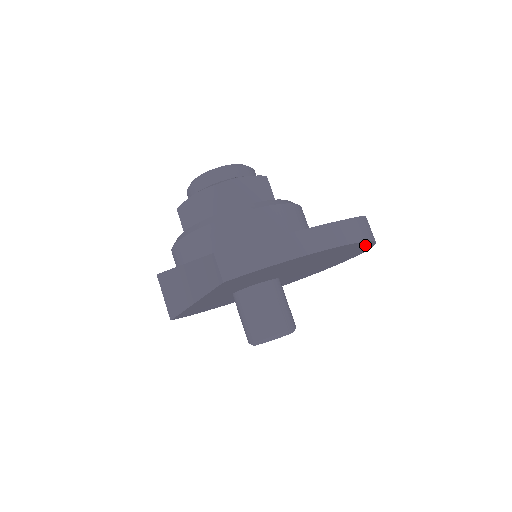
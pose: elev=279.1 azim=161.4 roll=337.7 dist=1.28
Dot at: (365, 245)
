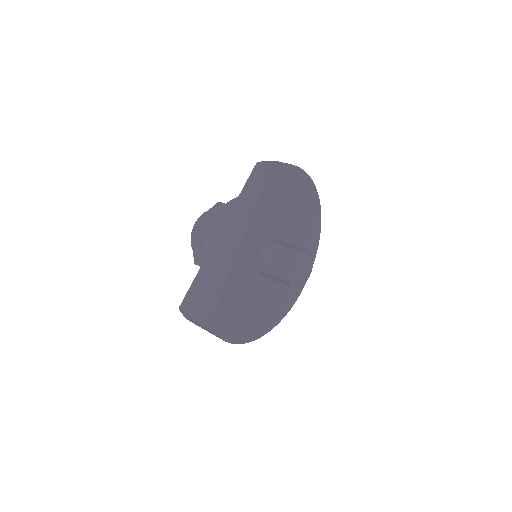
Dot at: (317, 217)
